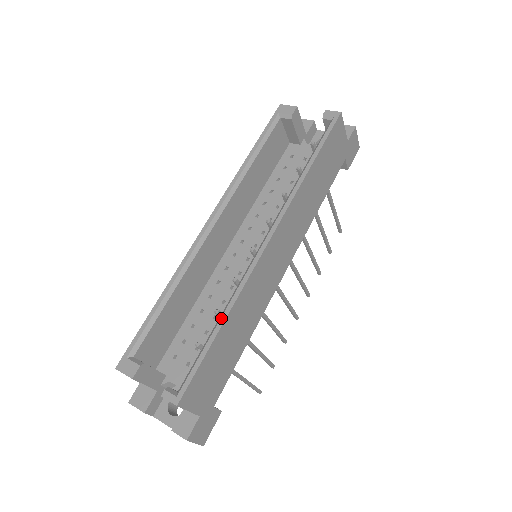
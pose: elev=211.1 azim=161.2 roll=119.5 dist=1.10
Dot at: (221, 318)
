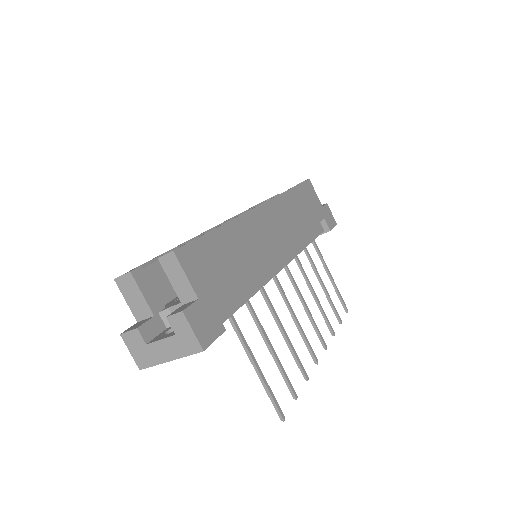
Dot at: (219, 226)
